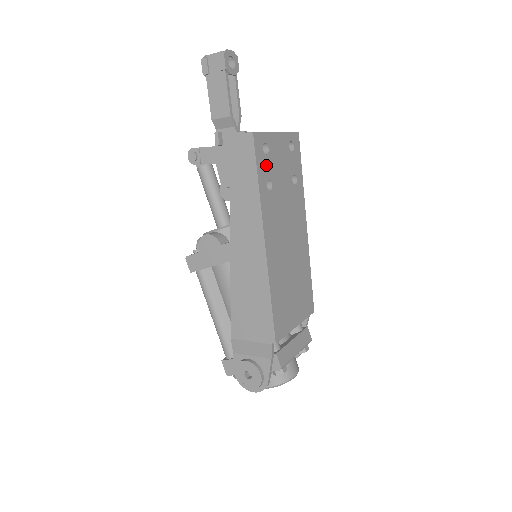
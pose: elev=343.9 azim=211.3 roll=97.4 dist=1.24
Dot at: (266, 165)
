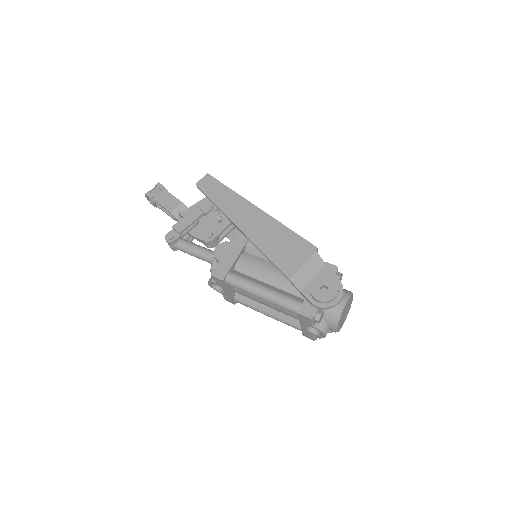
Dot at: occluded
